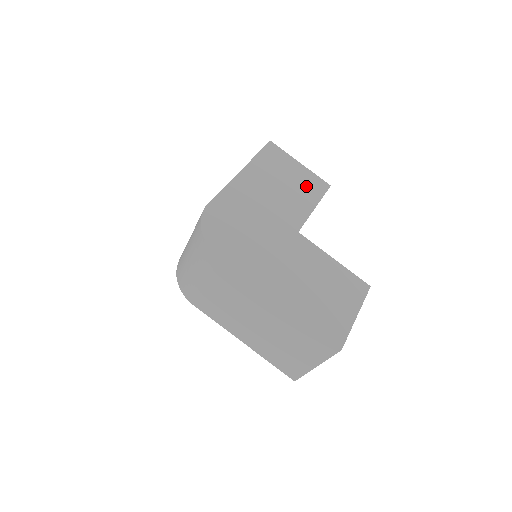
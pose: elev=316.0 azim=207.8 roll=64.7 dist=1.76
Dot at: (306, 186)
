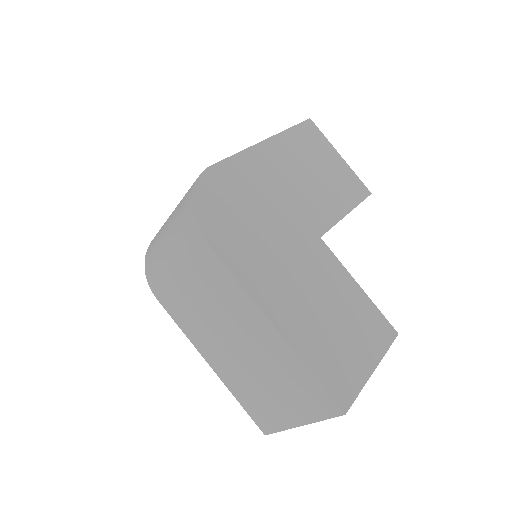
Dot at: (342, 184)
